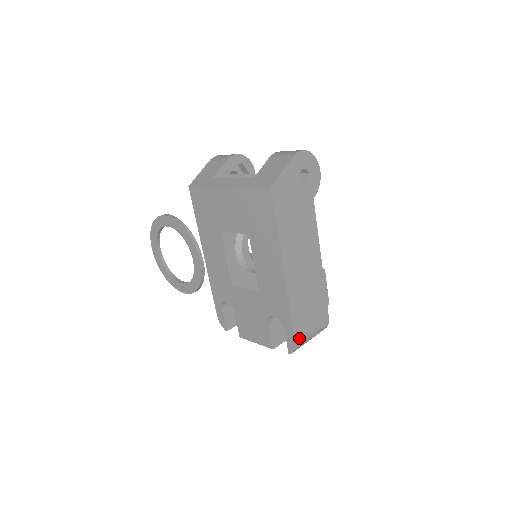
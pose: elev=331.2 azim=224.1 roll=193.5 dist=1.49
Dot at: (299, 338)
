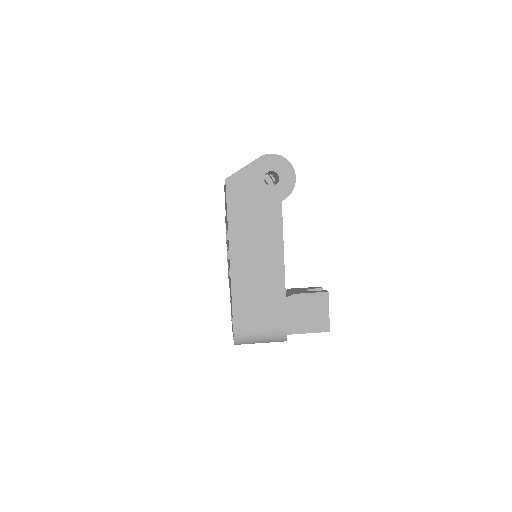
Dot at: (240, 329)
